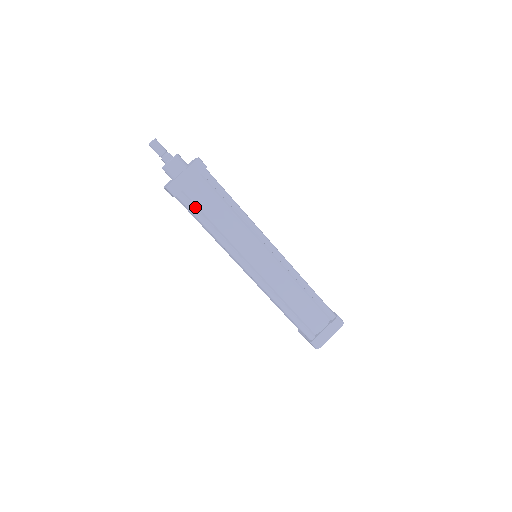
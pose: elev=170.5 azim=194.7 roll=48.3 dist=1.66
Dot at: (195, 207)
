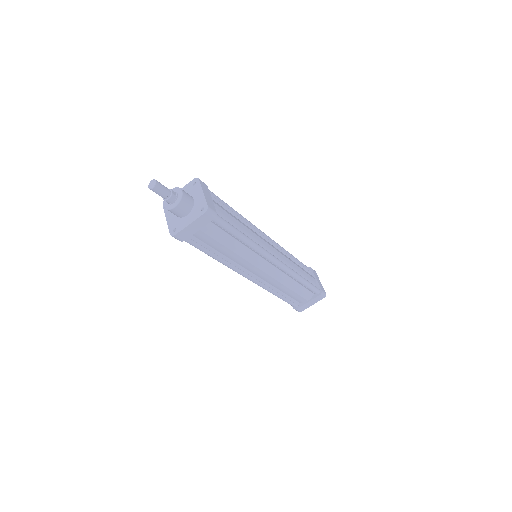
Dot at: (201, 245)
